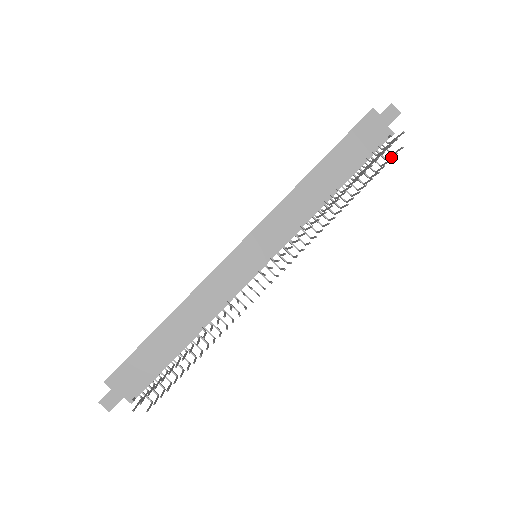
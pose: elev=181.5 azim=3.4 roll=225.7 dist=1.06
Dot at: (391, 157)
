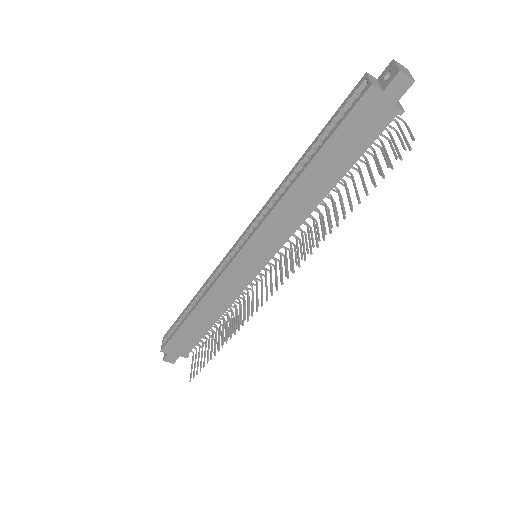
Dot at: (400, 141)
